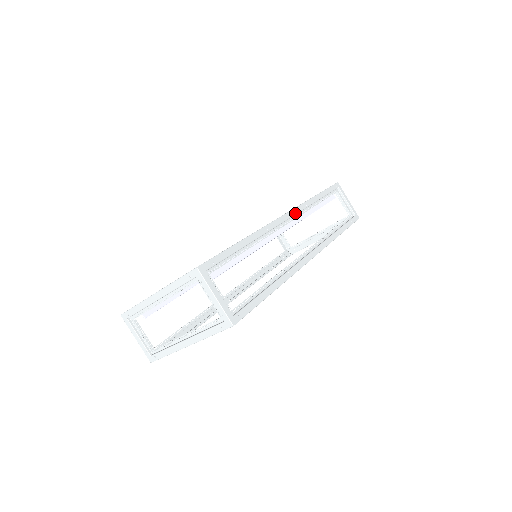
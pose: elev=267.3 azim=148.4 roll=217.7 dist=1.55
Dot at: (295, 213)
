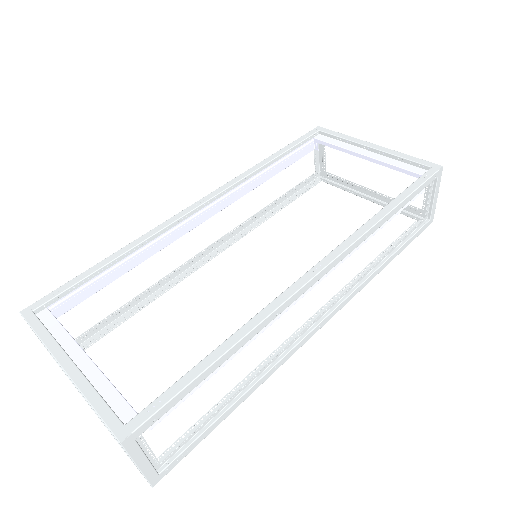
Dot at: (339, 260)
